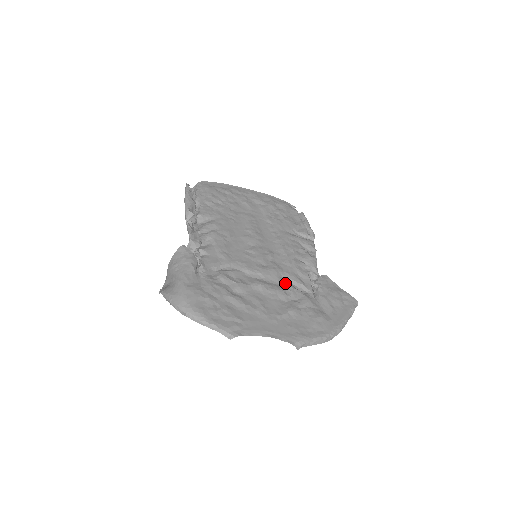
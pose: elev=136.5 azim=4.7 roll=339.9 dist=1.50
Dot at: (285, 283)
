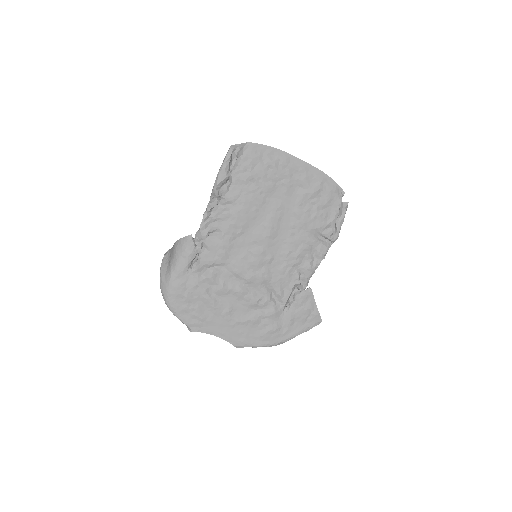
Dot at: (264, 292)
